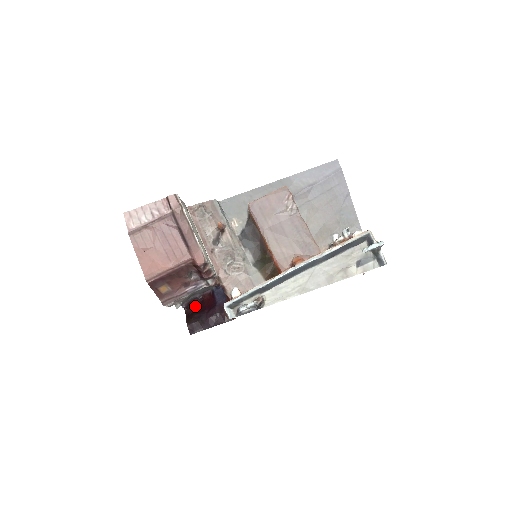
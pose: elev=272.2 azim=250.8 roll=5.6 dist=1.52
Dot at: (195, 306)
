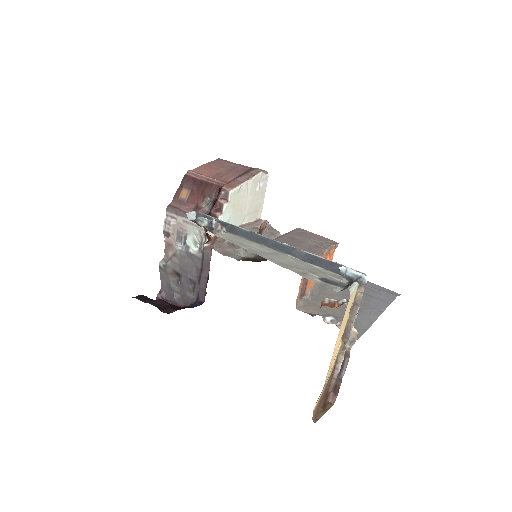
Dot at: (163, 311)
